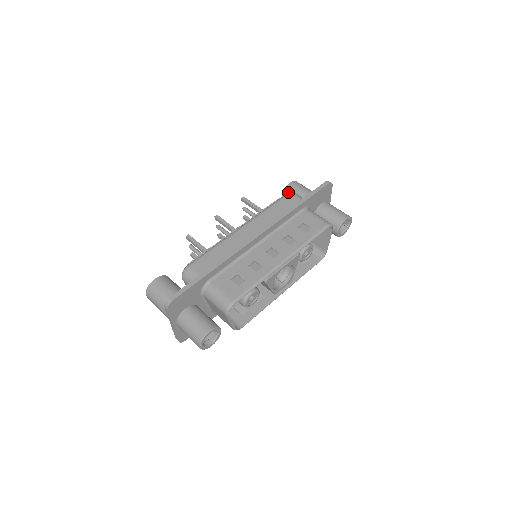
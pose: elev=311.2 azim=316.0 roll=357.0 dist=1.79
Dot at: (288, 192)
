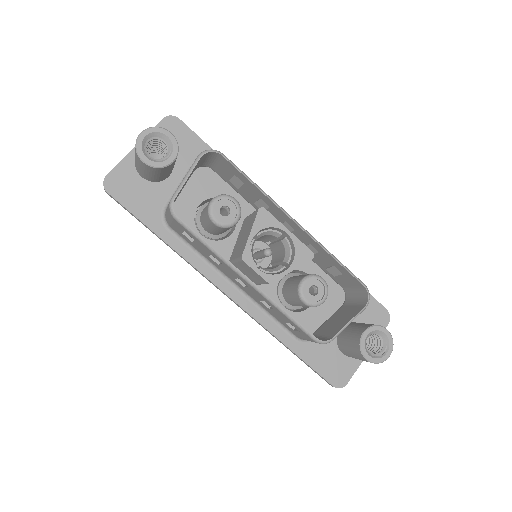
Dot at: occluded
